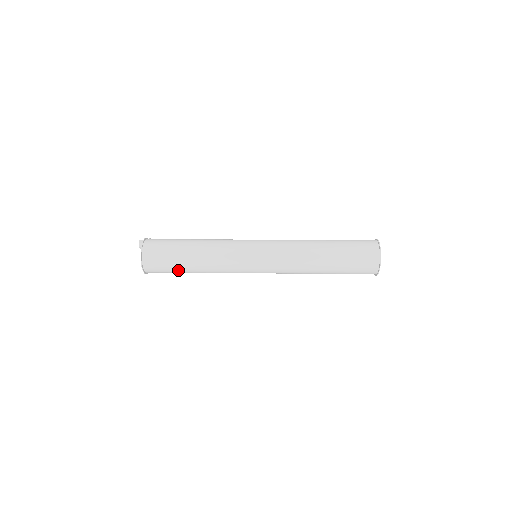
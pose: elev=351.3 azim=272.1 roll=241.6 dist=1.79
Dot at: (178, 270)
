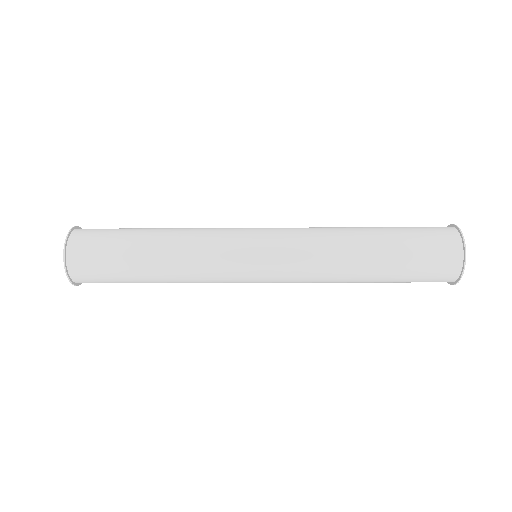
Dot at: (124, 250)
